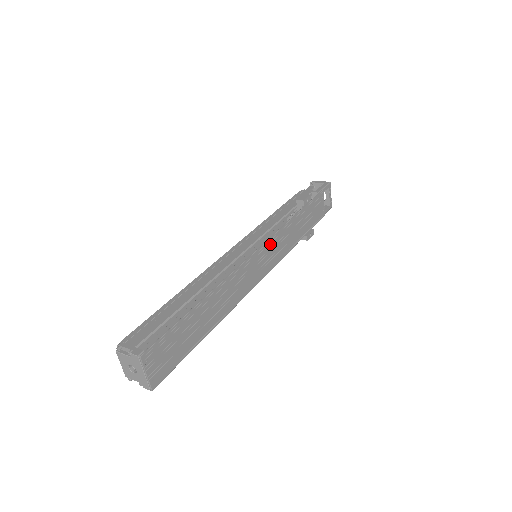
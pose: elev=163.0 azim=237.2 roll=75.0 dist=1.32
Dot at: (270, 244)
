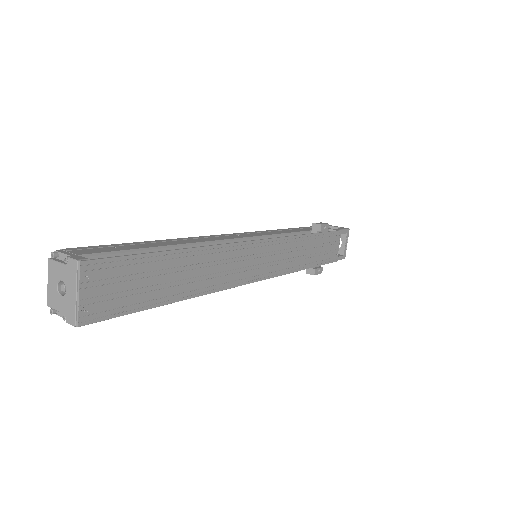
Dot at: (276, 245)
